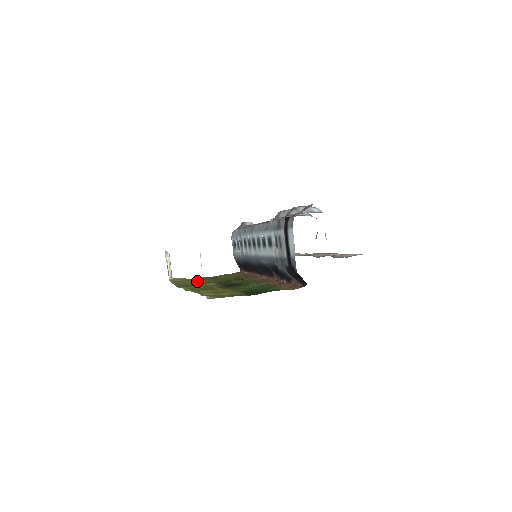
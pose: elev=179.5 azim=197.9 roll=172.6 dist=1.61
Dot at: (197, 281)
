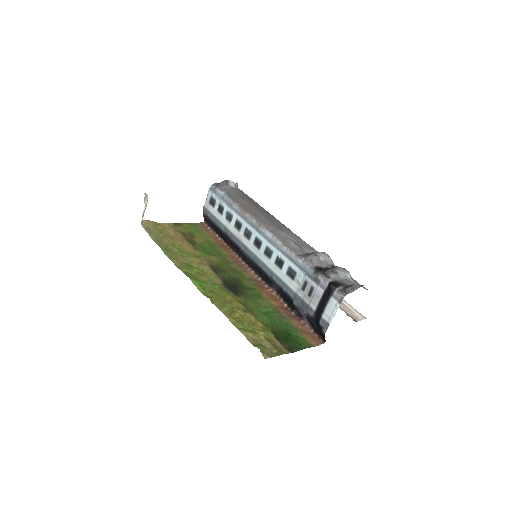
Dot at: (179, 244)
